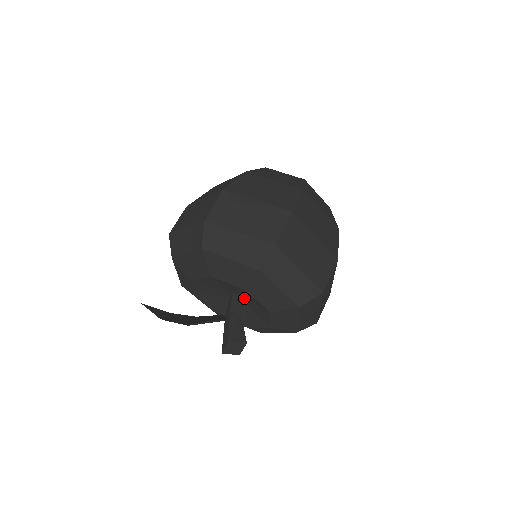
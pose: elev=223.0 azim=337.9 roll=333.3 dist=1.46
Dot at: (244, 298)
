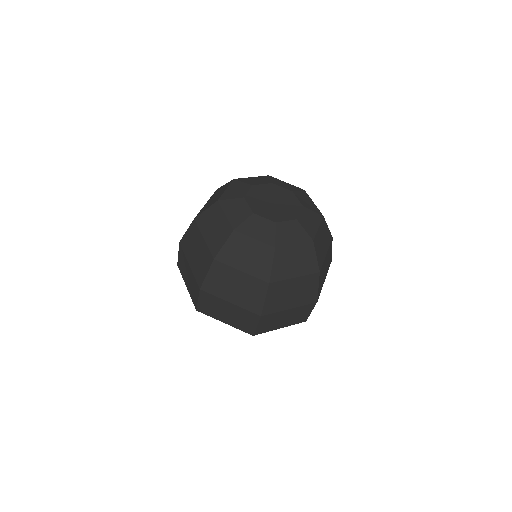
Dot at: occluded
